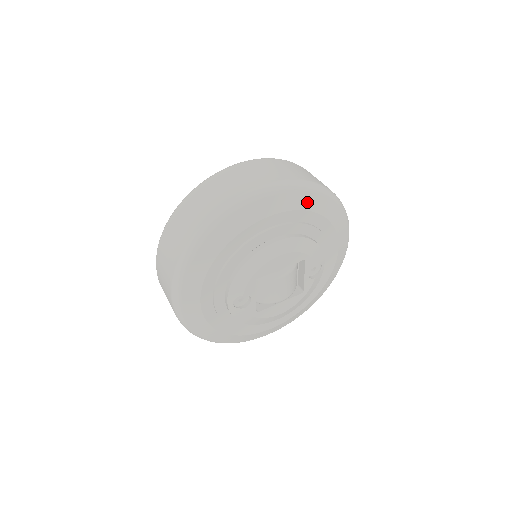
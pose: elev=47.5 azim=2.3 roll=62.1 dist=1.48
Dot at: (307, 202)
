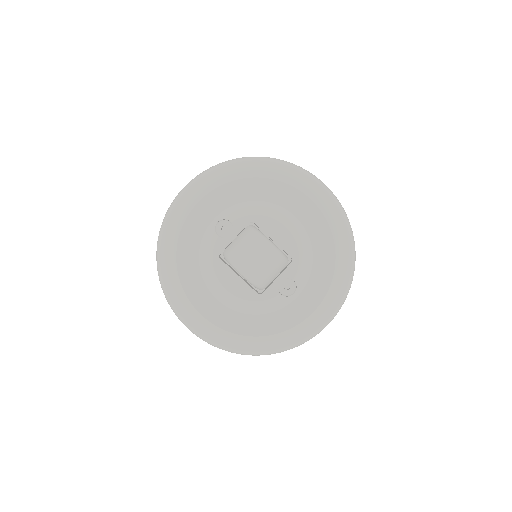
Dot at: (337, 227)
